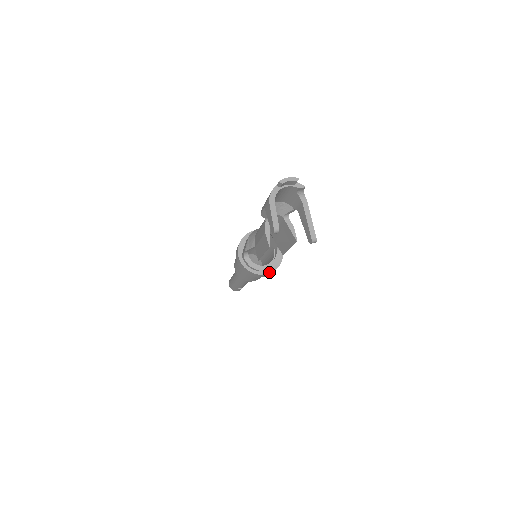
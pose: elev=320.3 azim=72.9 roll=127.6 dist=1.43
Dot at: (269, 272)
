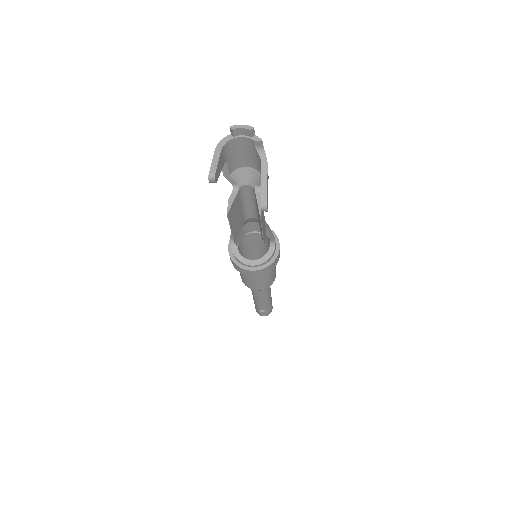
Dot at: (255, 269)
